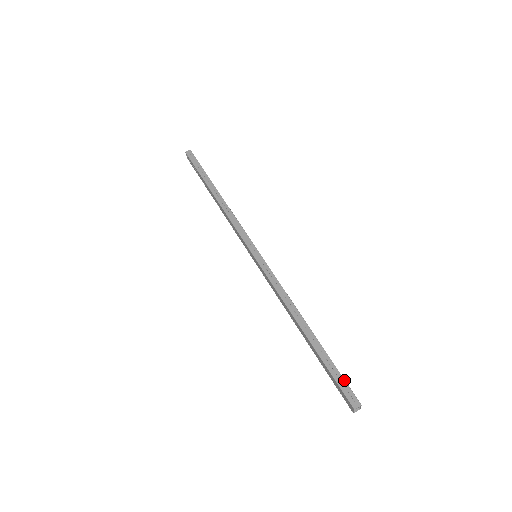
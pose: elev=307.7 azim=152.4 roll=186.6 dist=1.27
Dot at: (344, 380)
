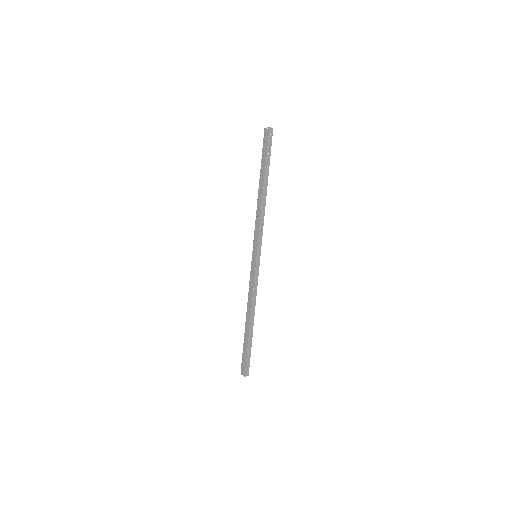
Dot at: occluded
